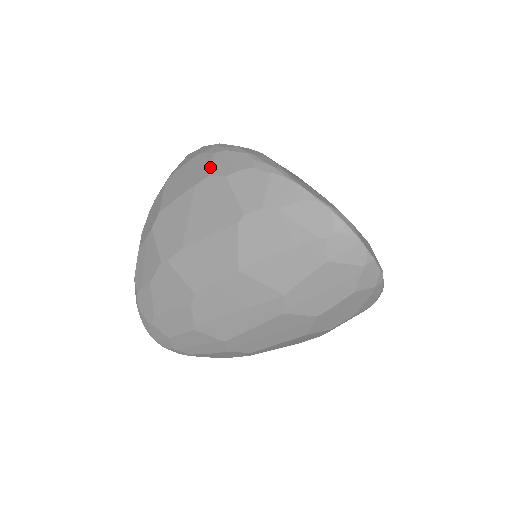
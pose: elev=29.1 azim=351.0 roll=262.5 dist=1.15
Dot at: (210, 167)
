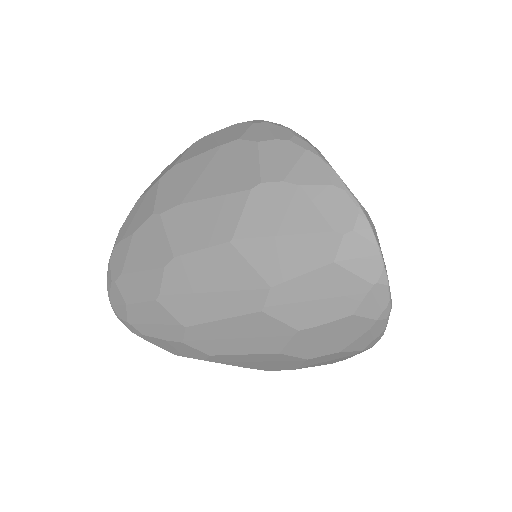
Dot at: (245, 132)
